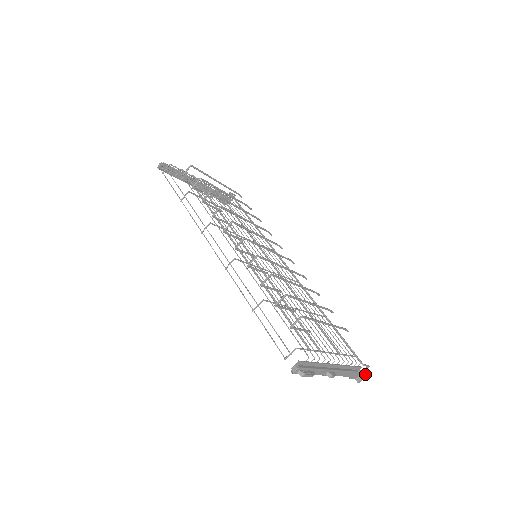
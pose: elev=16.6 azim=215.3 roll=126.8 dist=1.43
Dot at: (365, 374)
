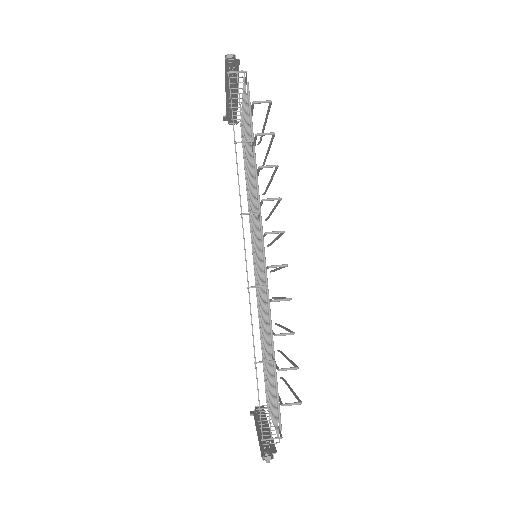
Dot at: occluded
